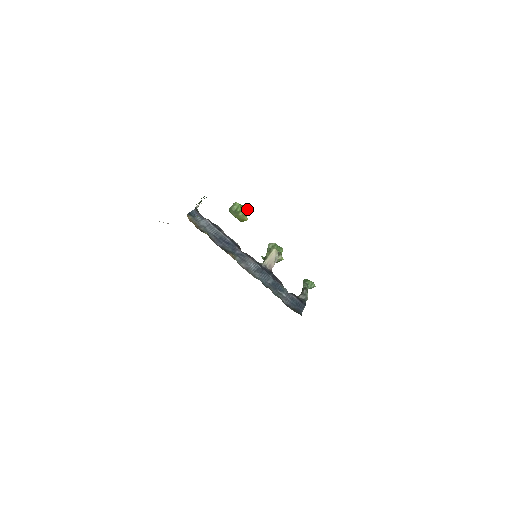
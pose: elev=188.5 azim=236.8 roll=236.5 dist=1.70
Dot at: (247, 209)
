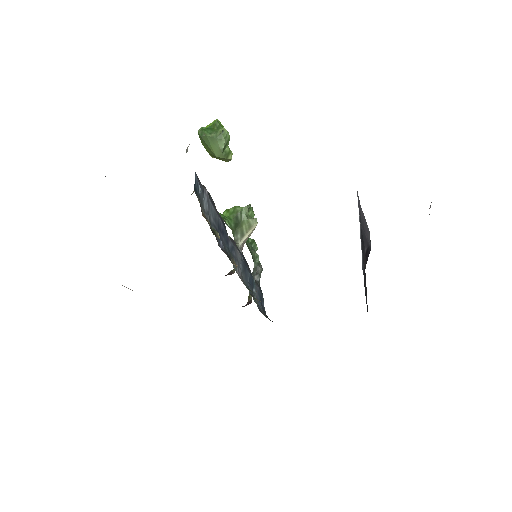
Dot at: occluded
